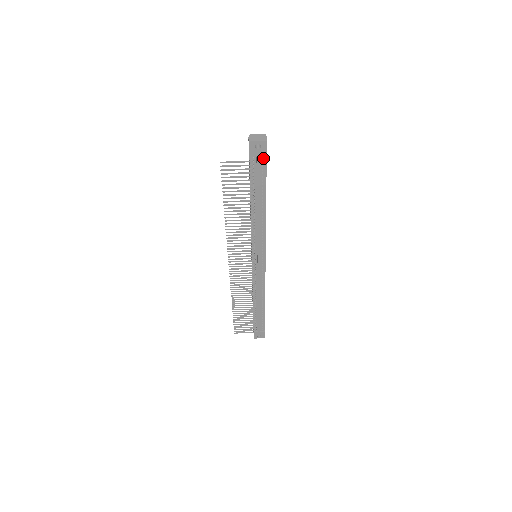
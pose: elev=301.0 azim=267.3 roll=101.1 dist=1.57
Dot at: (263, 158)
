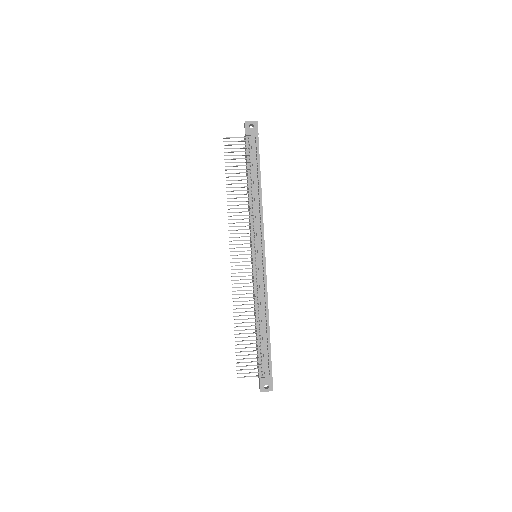
Dot at: (256, 138)
